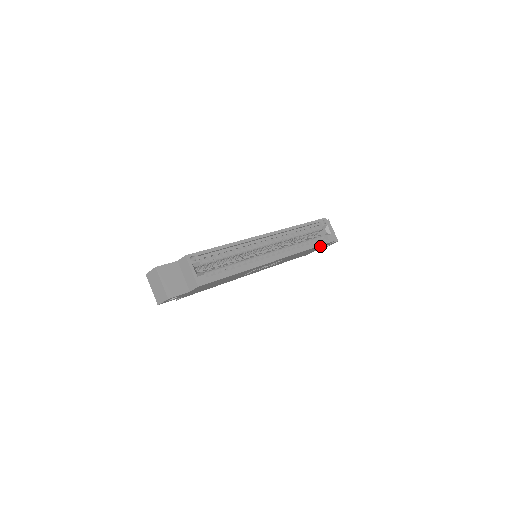
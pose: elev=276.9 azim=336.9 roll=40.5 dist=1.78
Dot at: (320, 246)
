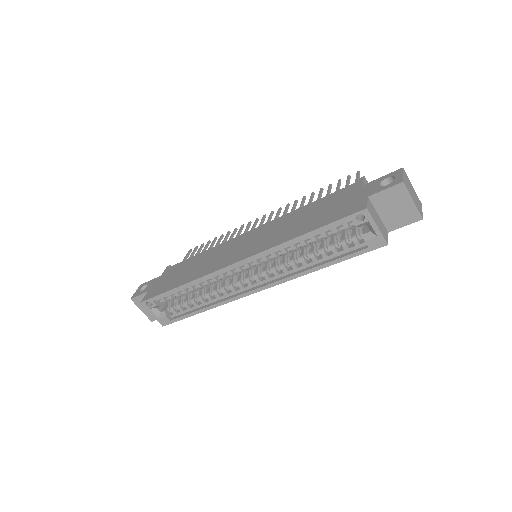
Dot at: occluded
